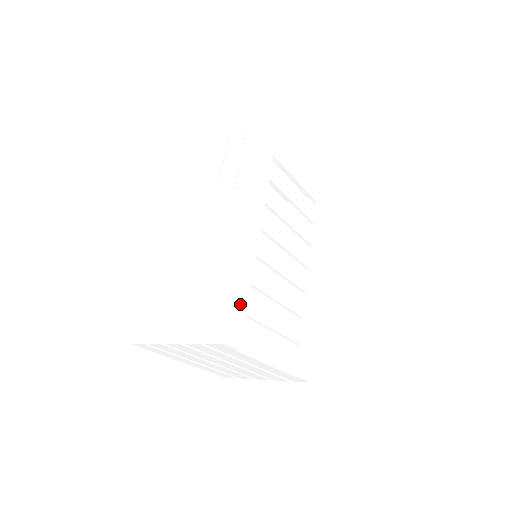
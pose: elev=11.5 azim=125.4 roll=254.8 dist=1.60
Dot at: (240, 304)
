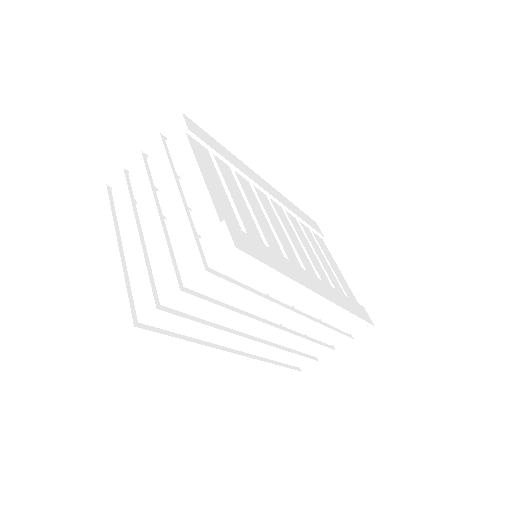
Dot at: (216, 146)
